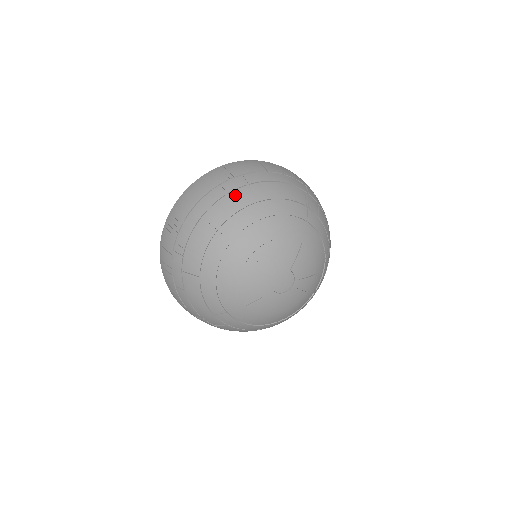
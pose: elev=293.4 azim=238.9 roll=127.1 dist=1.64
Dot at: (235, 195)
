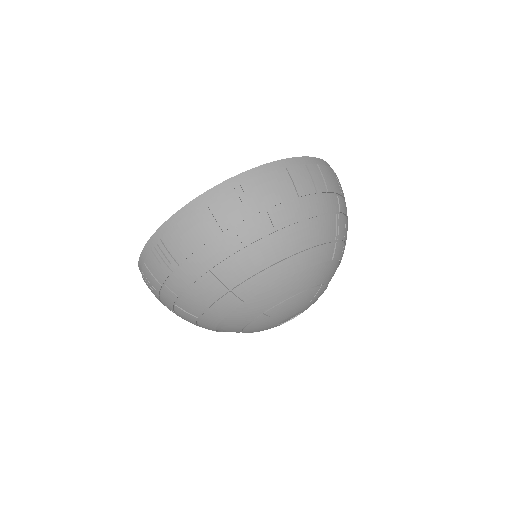
Dot at: (256, 248)
